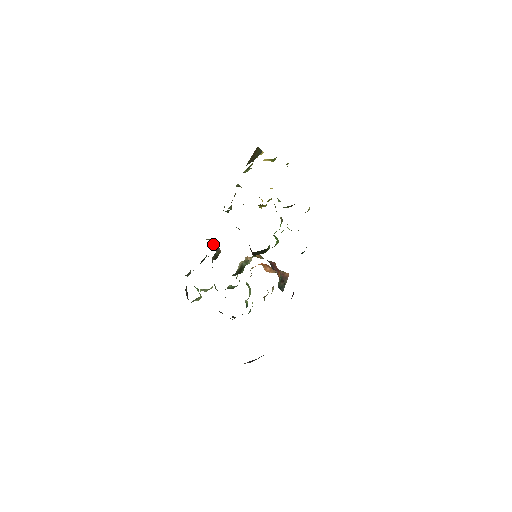
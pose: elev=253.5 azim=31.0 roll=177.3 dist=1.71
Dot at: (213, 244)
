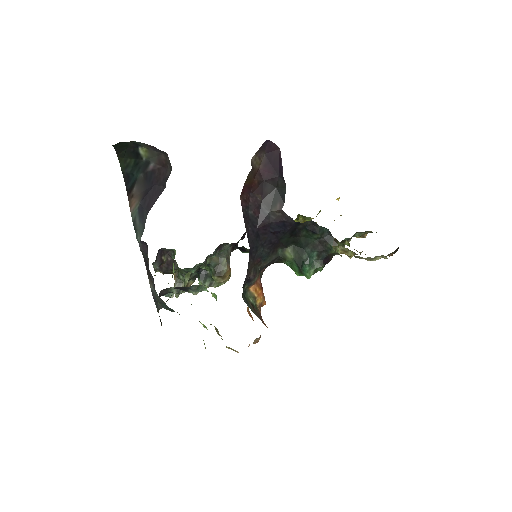
Dot at: occluded
